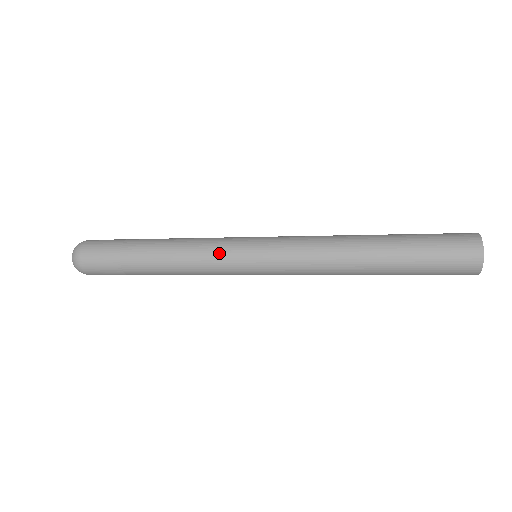
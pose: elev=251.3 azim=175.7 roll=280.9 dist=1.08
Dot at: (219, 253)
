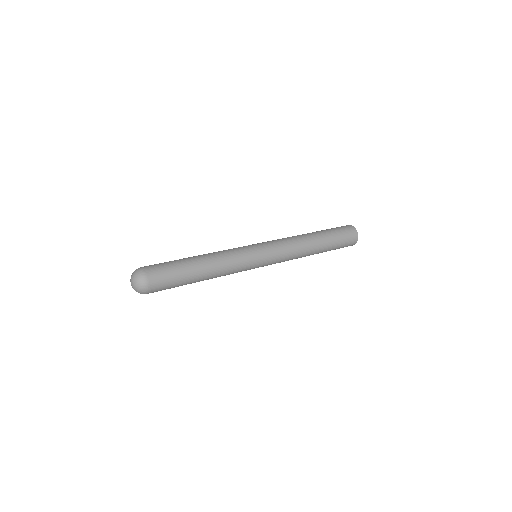
Dot at: (244, 259)
